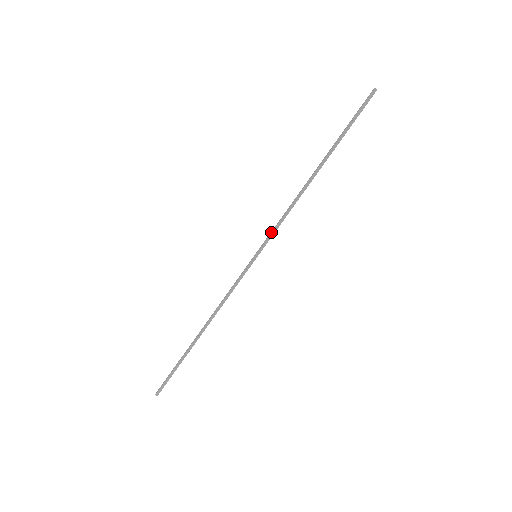
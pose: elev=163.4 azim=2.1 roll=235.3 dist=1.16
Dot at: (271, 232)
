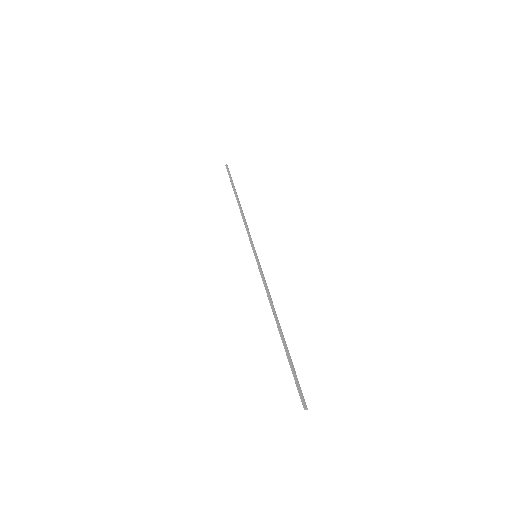
Dot at: (249, 240)
